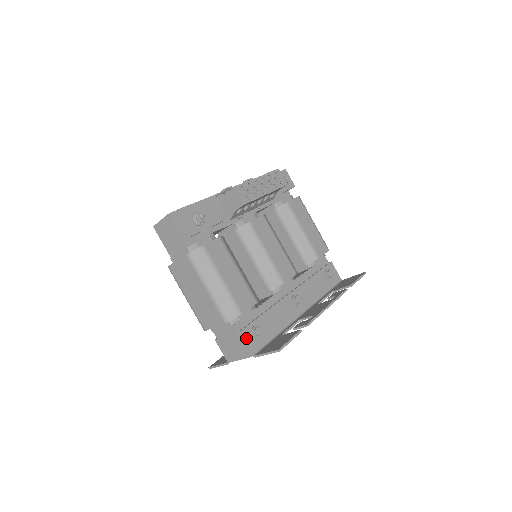
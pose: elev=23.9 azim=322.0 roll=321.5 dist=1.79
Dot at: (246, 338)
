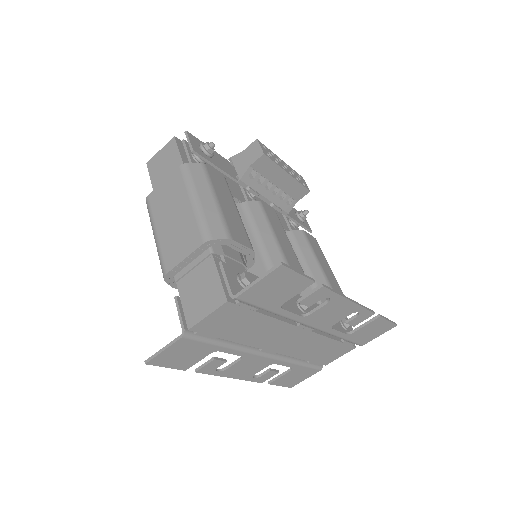
Dot at: (228, 273)
